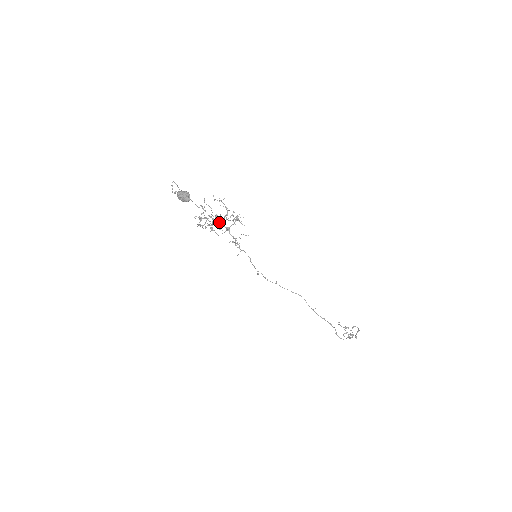
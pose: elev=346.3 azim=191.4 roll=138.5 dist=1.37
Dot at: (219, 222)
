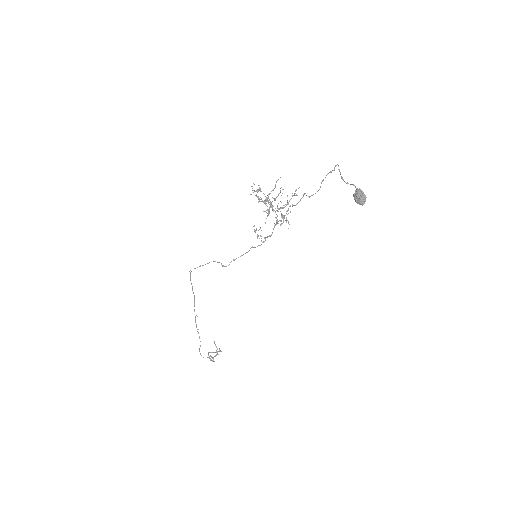
Dot at: occluded
